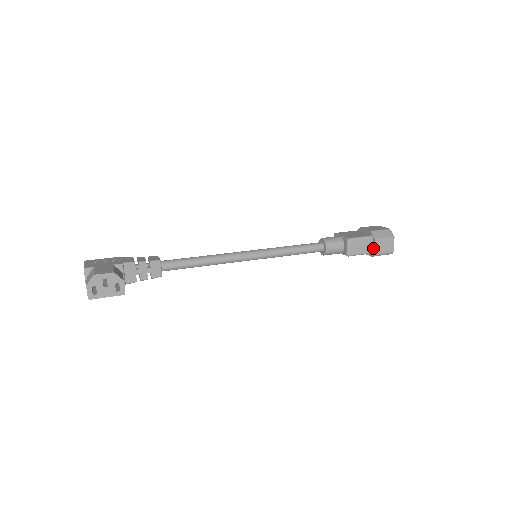
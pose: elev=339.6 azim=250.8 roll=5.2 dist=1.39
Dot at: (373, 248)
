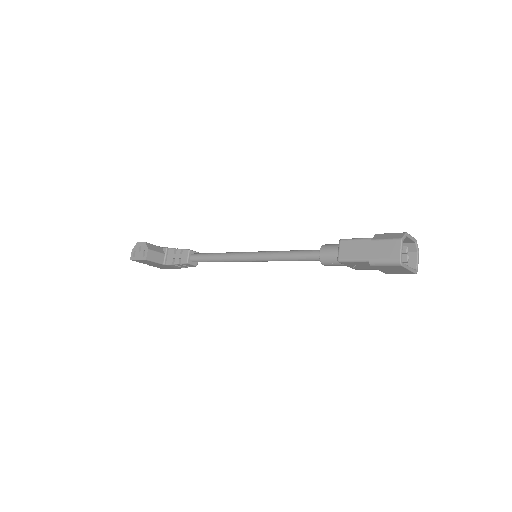
Dot at: (370, 253)
